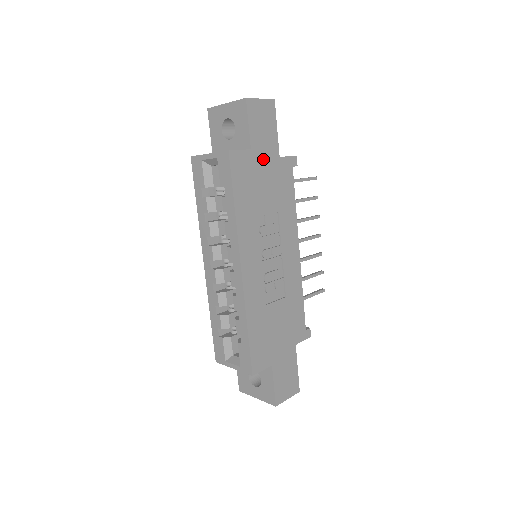
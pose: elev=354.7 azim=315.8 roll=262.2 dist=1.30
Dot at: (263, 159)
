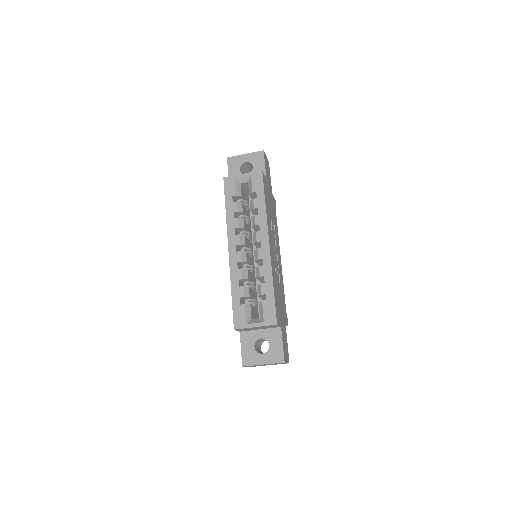
Dot at: (269, 189)
